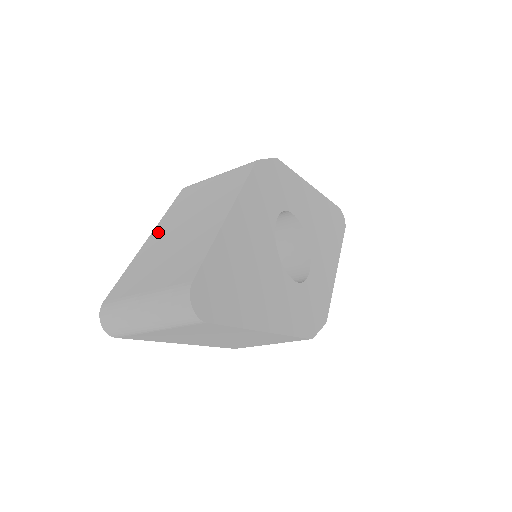
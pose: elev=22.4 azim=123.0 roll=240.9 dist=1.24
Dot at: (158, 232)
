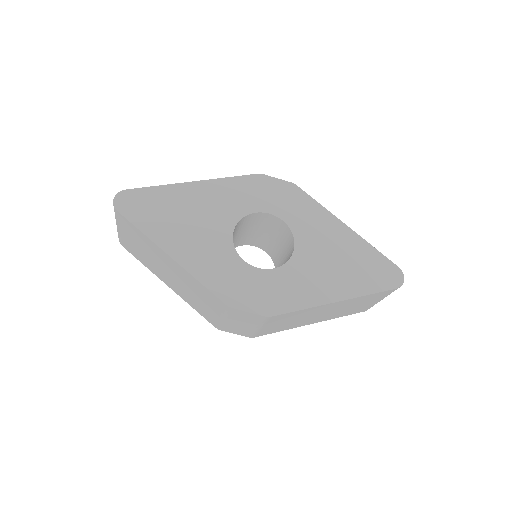
Dot at: occluded
